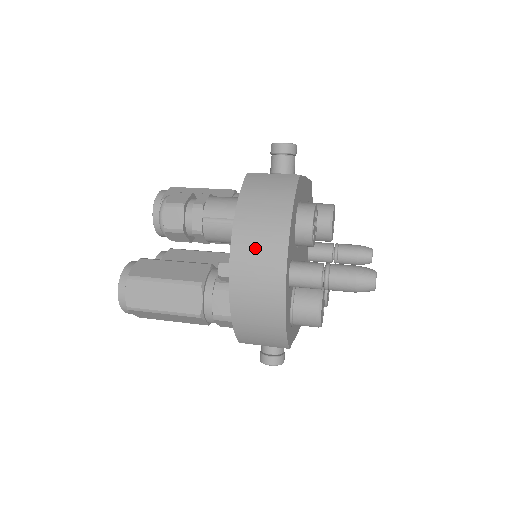
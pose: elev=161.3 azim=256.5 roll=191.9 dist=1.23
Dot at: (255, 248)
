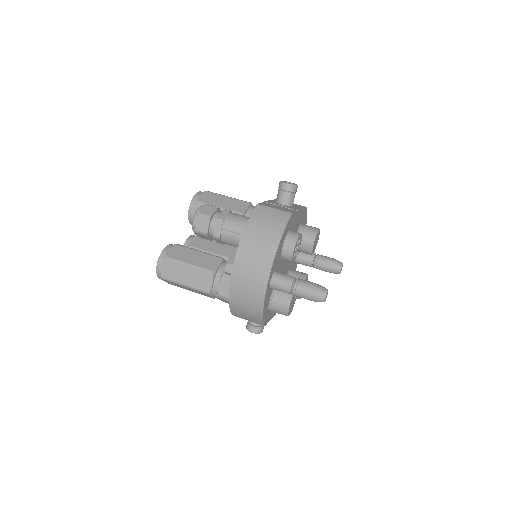
Dot at: (251, 261)
